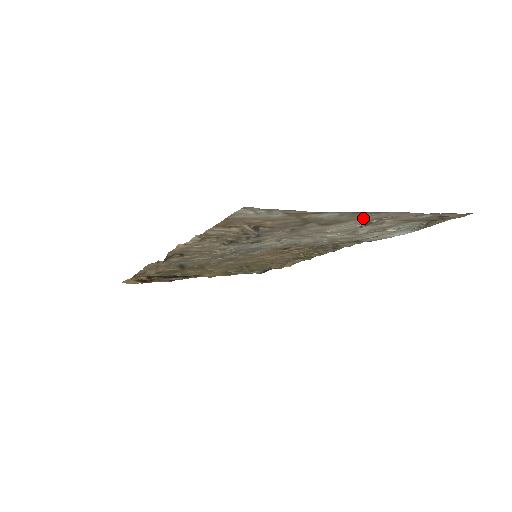
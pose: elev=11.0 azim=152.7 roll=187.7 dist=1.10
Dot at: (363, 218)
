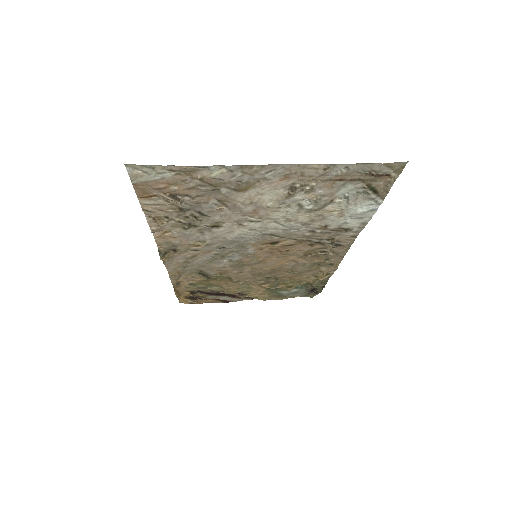
Dot at: (266, 177)
